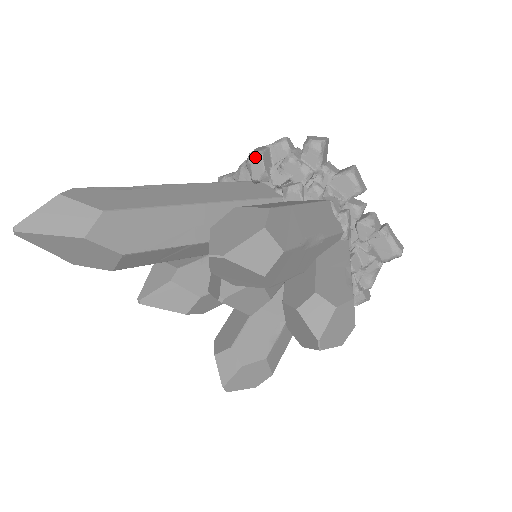
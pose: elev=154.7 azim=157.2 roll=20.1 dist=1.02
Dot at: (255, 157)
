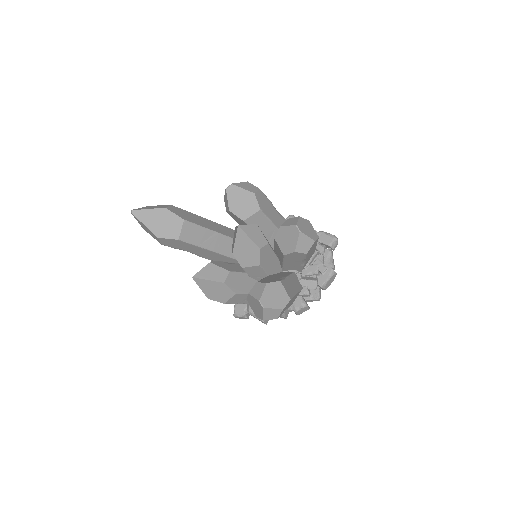
Dot at: occluded
